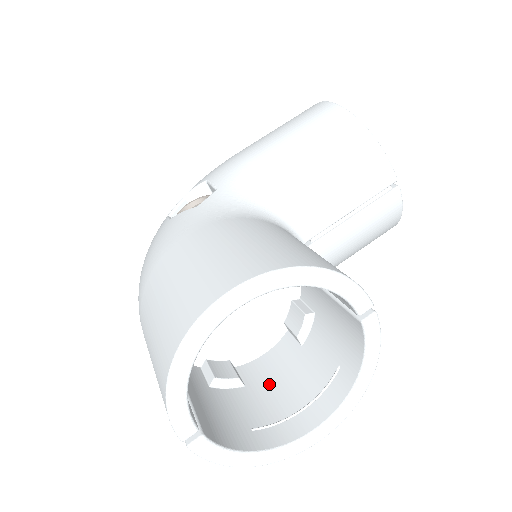
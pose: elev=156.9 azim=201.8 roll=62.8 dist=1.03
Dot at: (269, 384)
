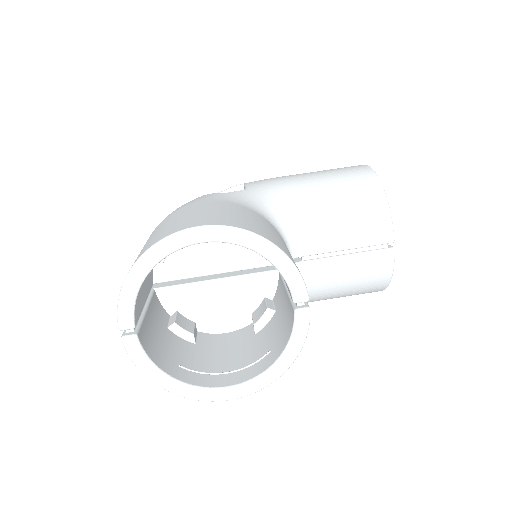
Dot at: (214, 350)
